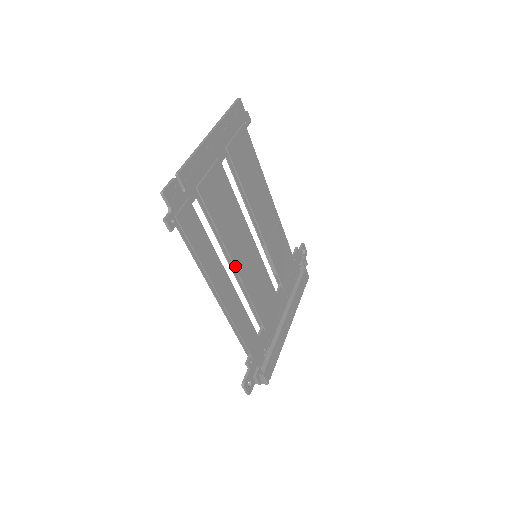
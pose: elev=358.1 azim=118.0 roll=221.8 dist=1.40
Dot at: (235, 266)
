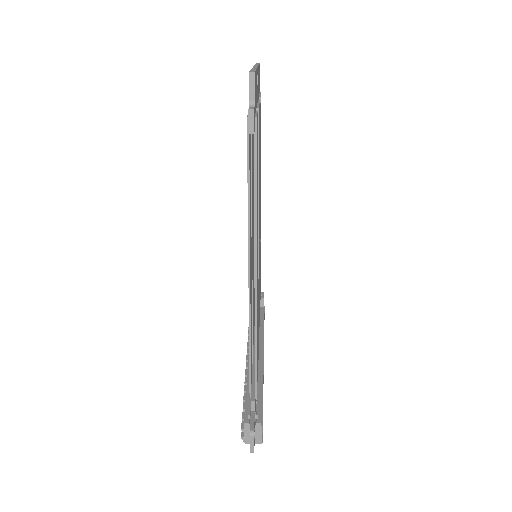
Dot at: (258, 248)
